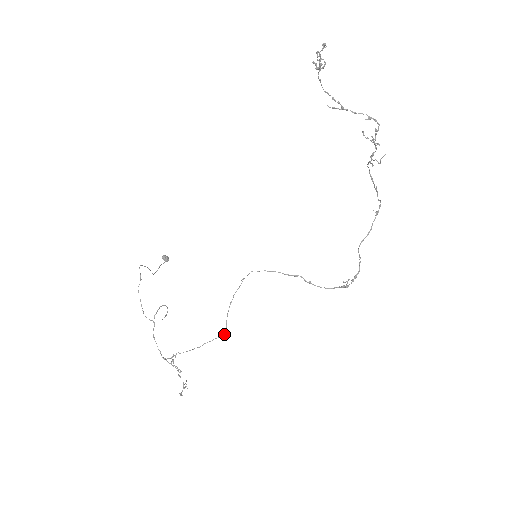
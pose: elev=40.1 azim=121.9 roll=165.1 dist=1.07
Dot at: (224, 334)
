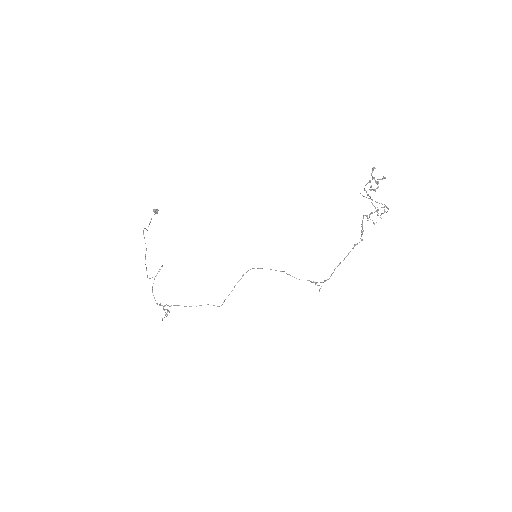
Dot at: (219, 306)
